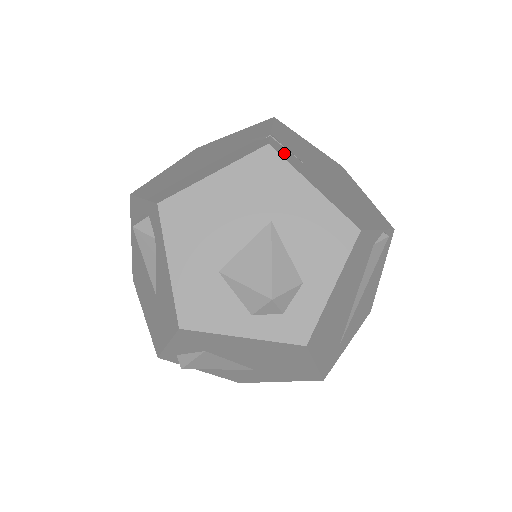
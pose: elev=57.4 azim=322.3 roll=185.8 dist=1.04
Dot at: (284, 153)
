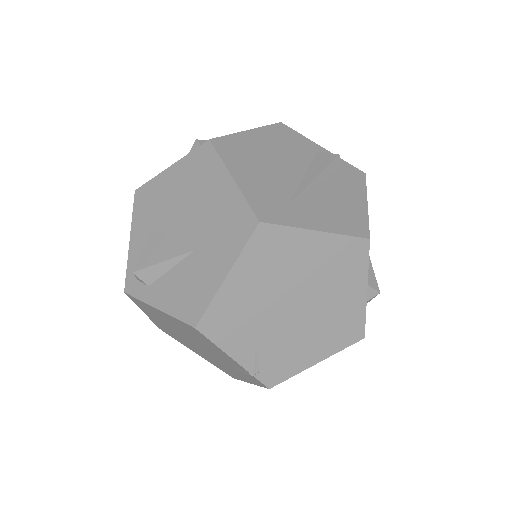
Dot at: occluded
